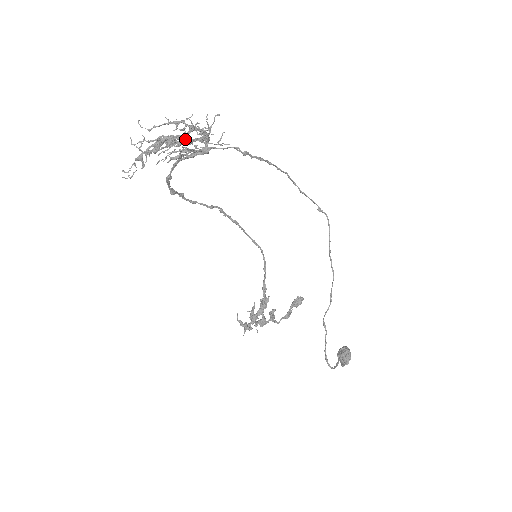
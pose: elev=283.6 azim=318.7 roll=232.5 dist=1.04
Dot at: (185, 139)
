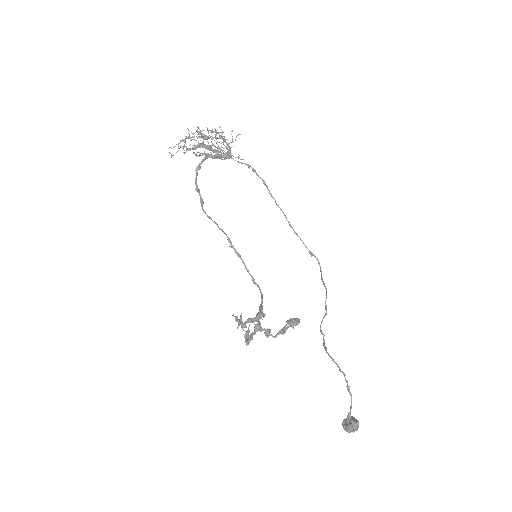
Dot at: (215, 150)
